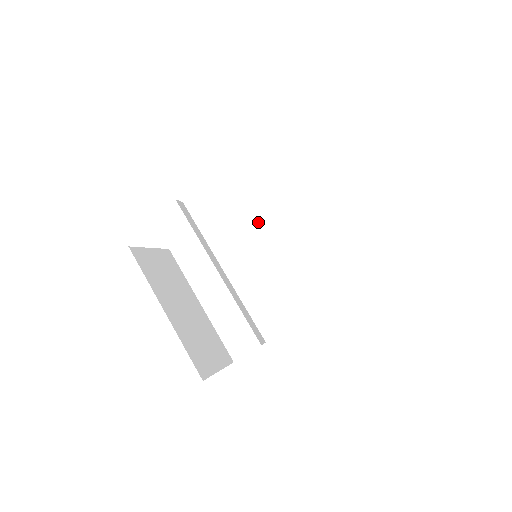
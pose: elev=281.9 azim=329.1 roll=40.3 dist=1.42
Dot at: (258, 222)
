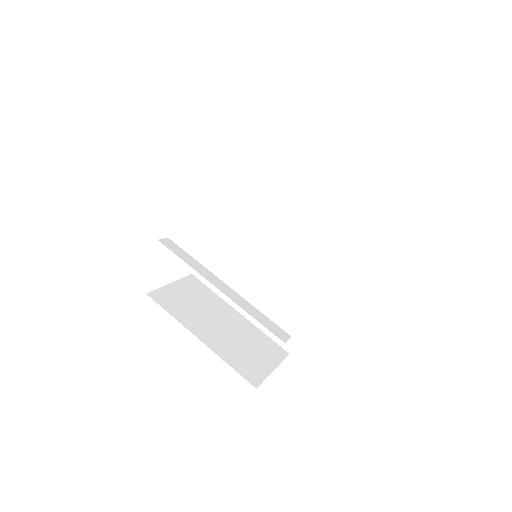
Dot at: (252, 219)
